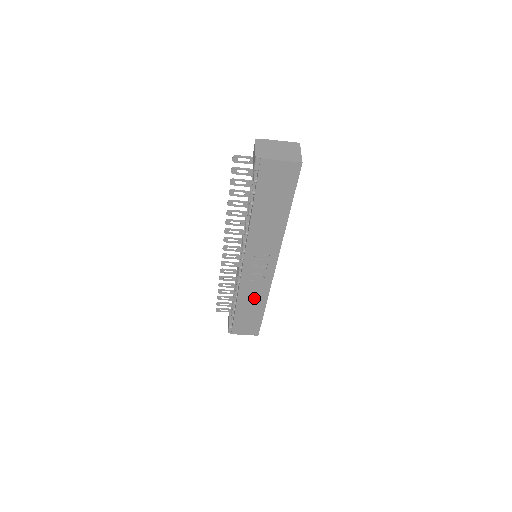
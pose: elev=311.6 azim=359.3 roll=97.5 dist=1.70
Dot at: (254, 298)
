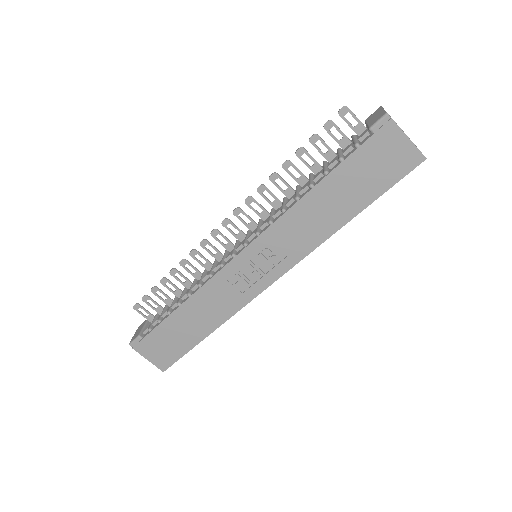
Dot at: (209, 311)
